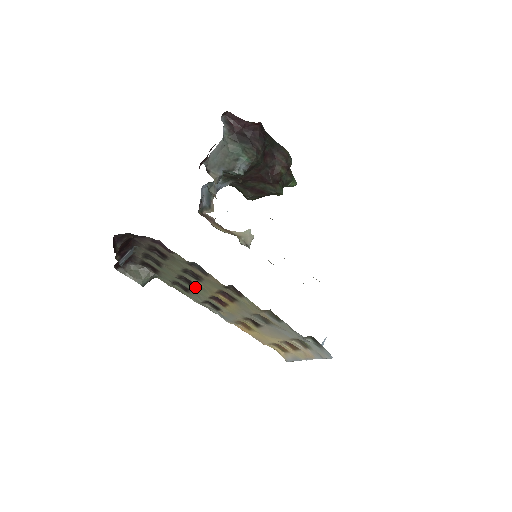
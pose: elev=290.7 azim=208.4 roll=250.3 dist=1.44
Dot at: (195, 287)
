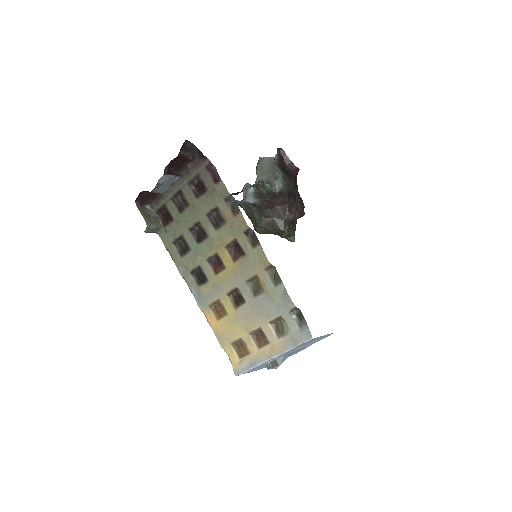
Dot at: (202, 242)
